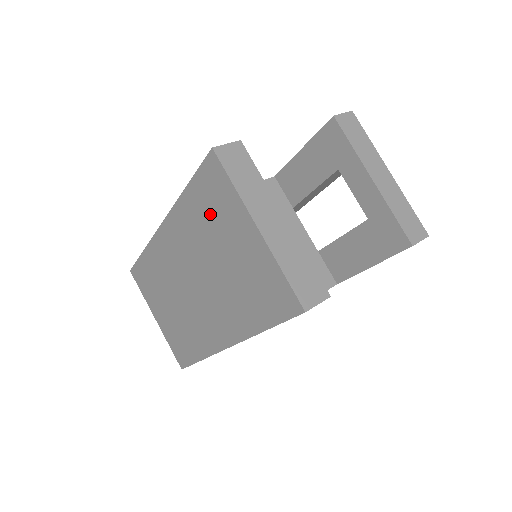
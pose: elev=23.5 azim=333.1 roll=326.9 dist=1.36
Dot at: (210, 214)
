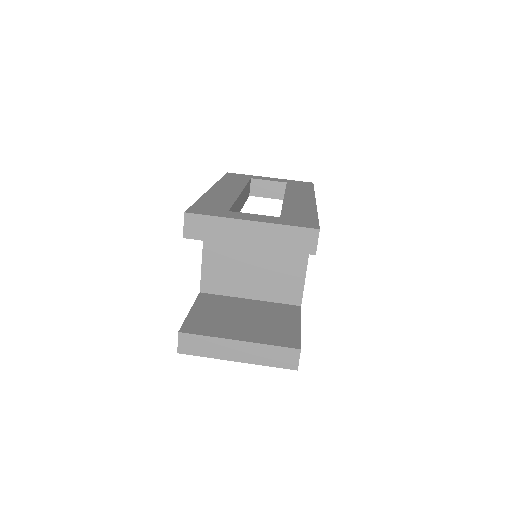
Dot at: occluded
